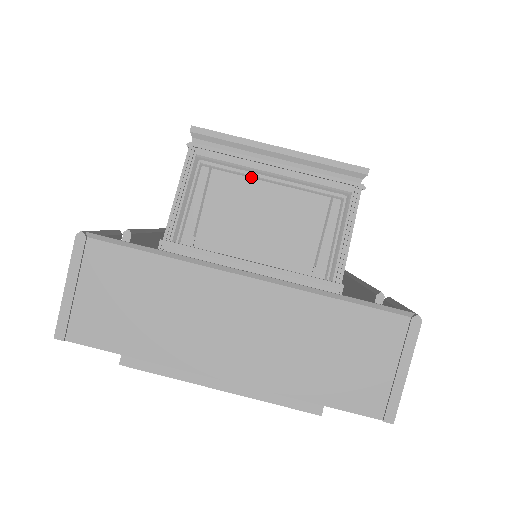
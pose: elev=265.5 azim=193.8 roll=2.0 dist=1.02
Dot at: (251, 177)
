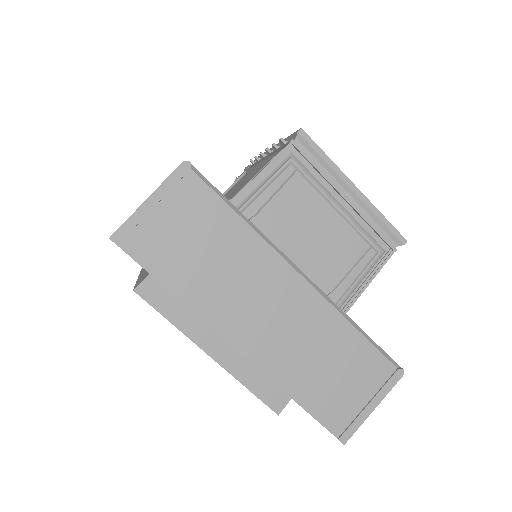
Dot at: (322, 196)
